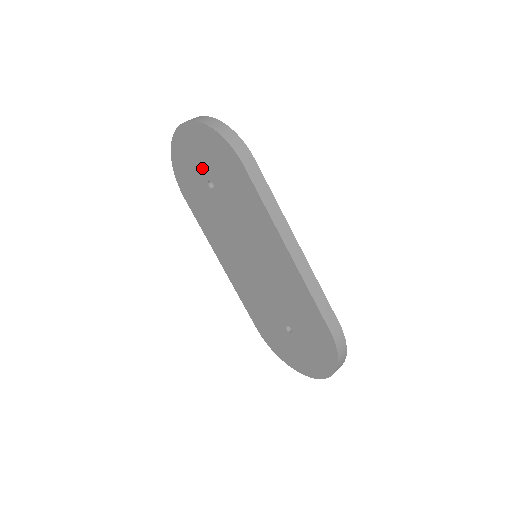
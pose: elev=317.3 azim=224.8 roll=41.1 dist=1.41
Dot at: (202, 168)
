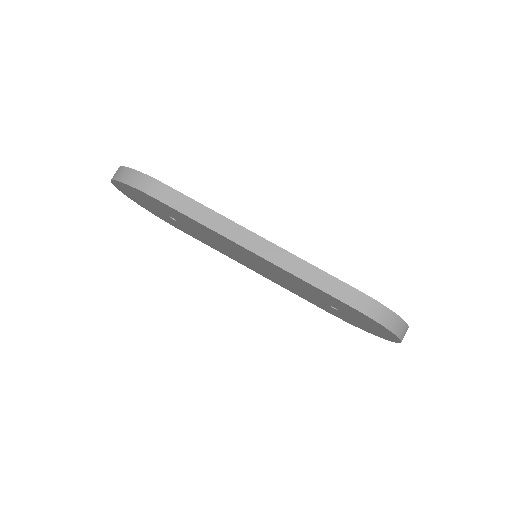
Dot at: (156, 209)
